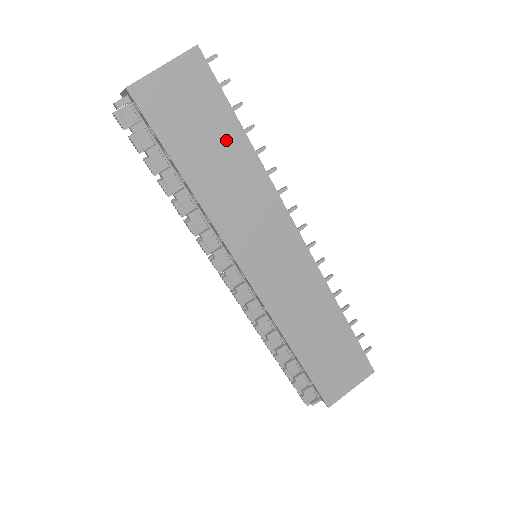
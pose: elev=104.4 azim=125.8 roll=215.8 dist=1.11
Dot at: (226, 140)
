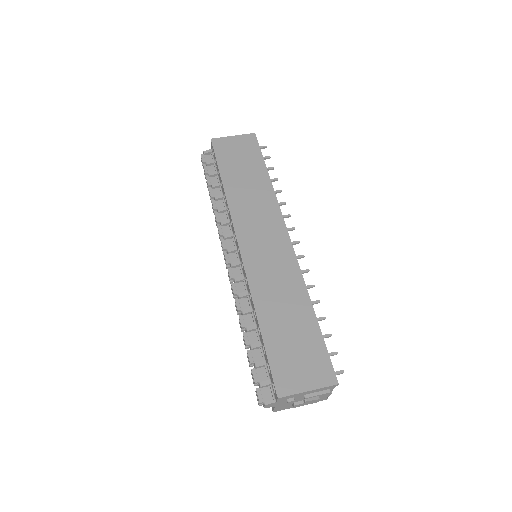
Dot at: (255, 172)
